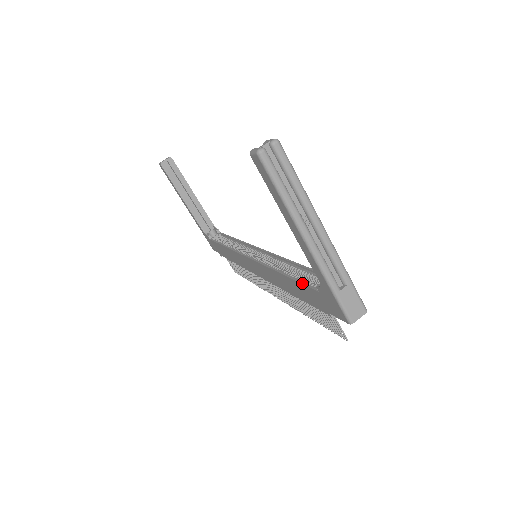
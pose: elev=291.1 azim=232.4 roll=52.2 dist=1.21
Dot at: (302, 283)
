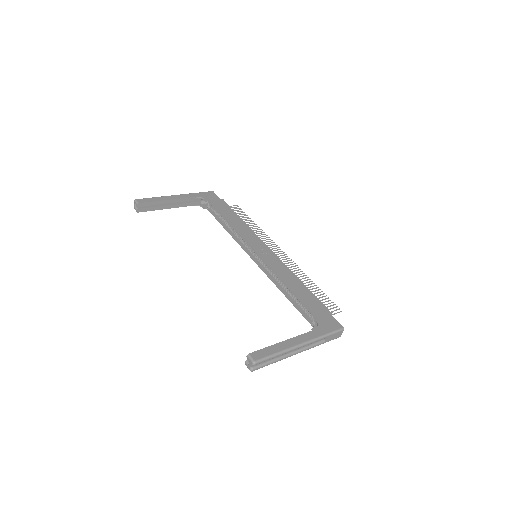
Dot at: (302, 315)
